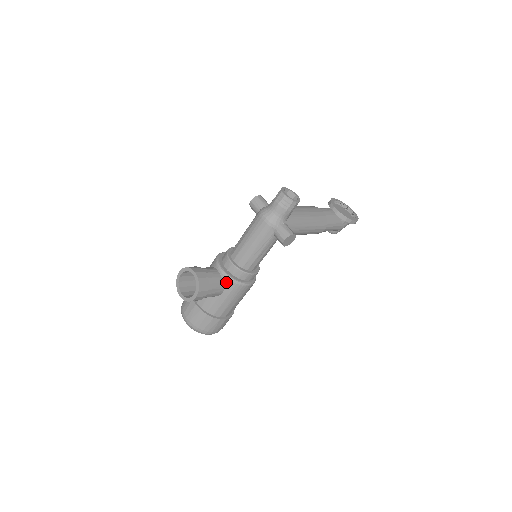
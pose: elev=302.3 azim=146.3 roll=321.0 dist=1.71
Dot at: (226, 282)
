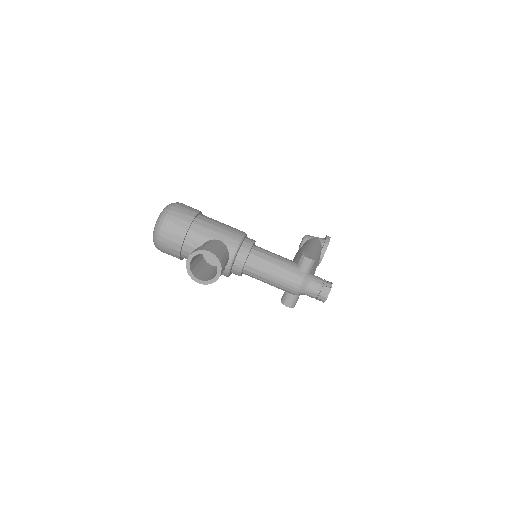
Dot at: occluded
